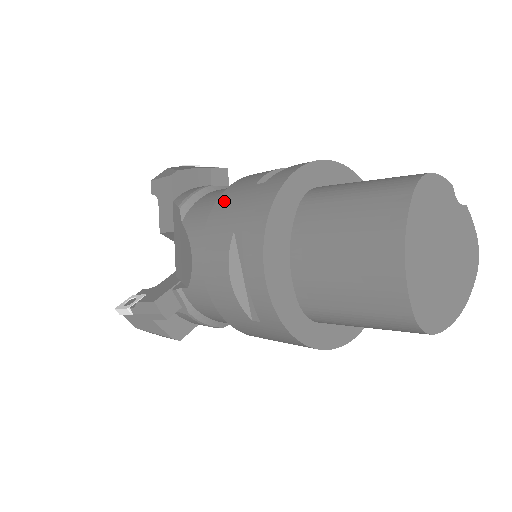
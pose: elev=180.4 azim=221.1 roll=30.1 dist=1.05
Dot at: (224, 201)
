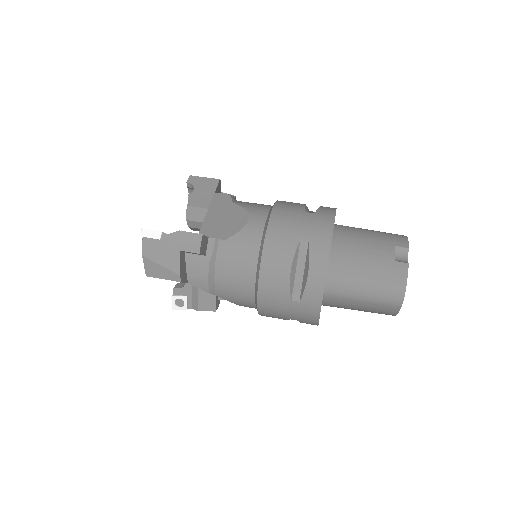
Dot at: (267, 306)
